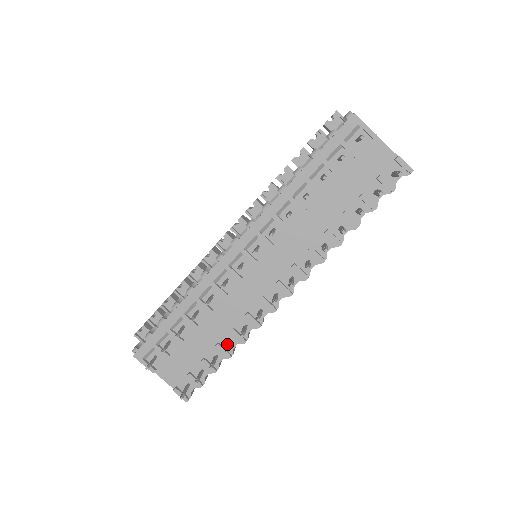
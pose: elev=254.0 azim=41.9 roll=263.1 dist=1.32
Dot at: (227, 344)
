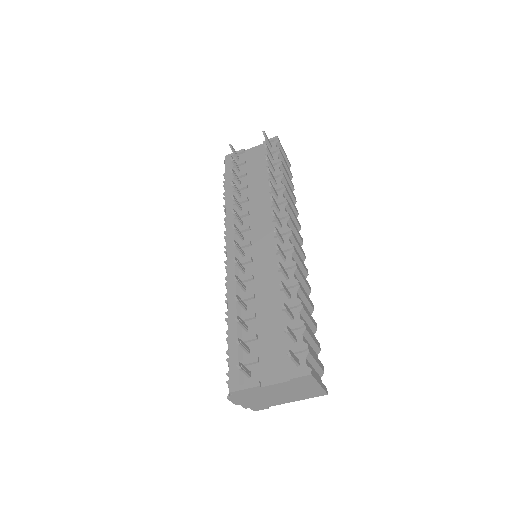
Dot at: occluded
